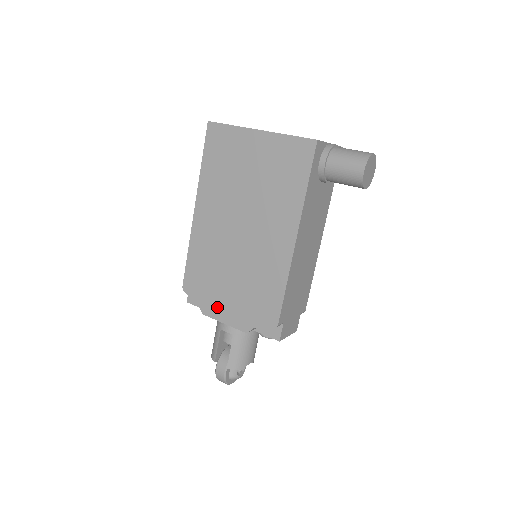
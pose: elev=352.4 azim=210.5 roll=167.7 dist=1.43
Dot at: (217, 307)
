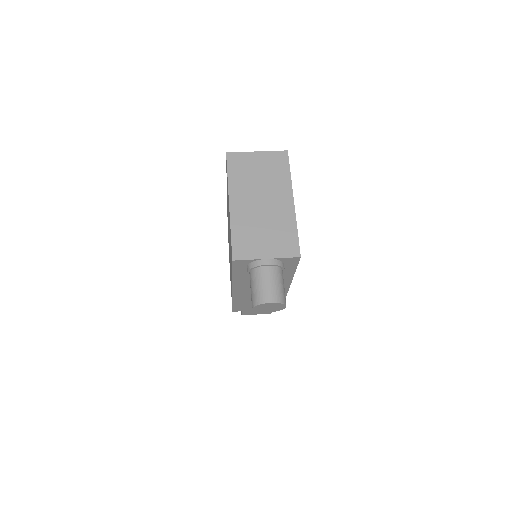
Dot at: occluded
